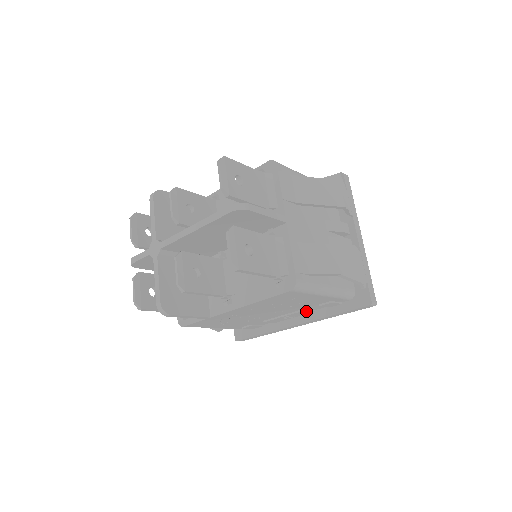
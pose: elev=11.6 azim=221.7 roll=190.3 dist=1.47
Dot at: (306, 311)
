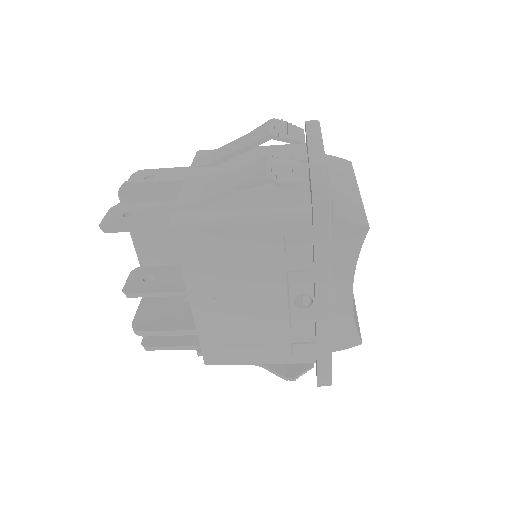
Dot at: (297, 276)
